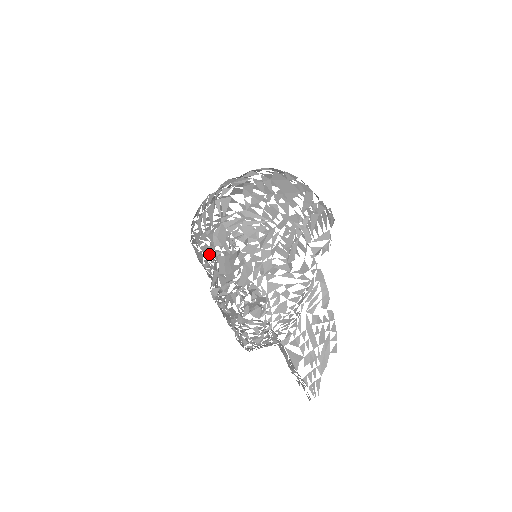
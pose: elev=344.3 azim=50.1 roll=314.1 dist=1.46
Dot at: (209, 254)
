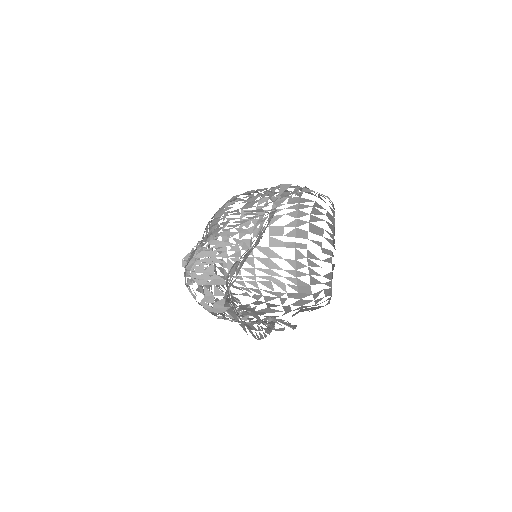
Dot at: occluded
